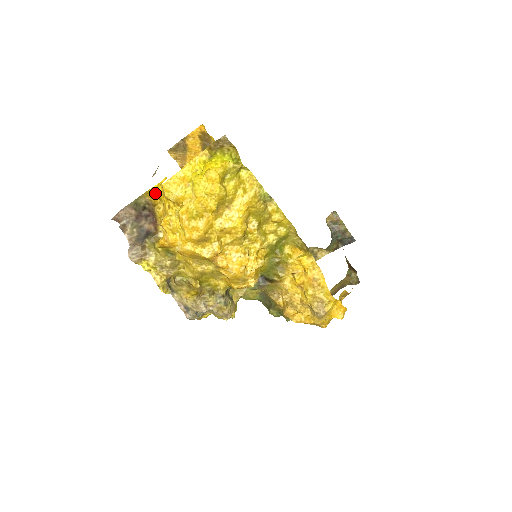
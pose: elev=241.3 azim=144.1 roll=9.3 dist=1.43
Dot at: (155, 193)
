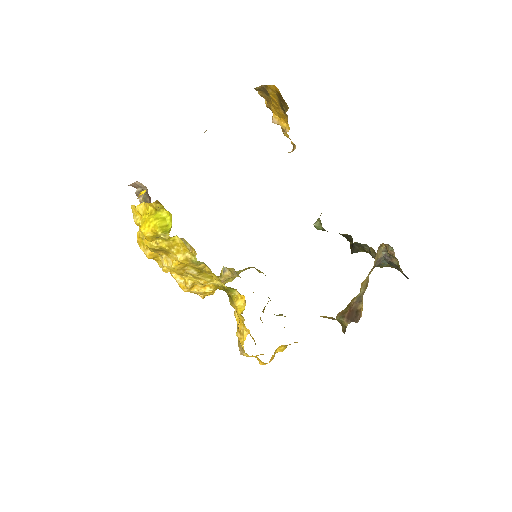
Dot at: occluded
